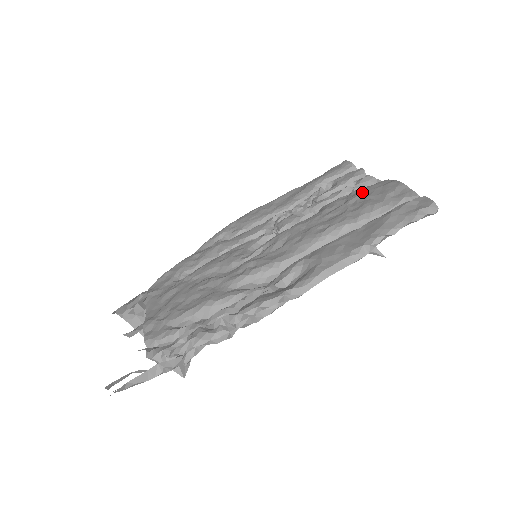
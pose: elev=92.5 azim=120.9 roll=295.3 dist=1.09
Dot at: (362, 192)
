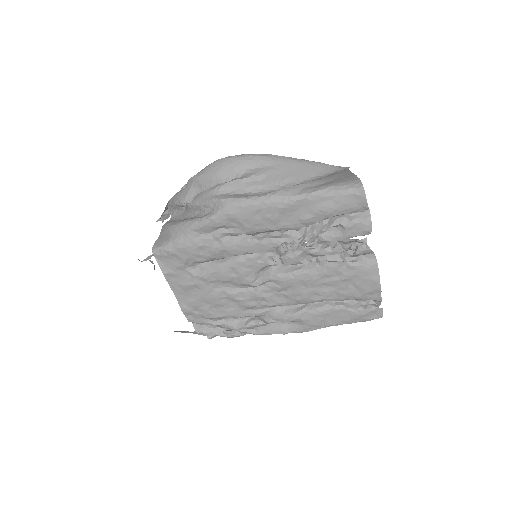
Dot at: (355, 276)
